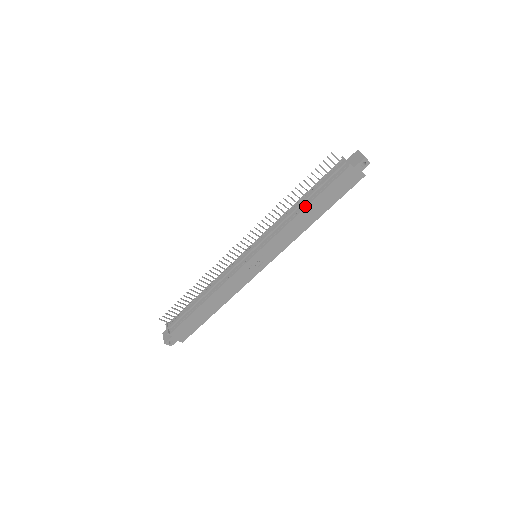
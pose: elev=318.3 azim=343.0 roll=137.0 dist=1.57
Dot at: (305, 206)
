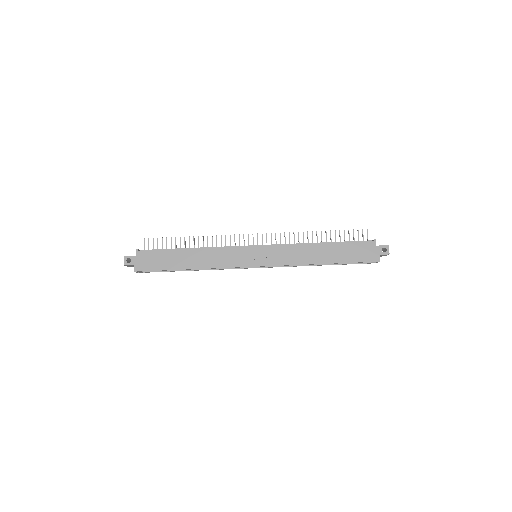
Dot at: (323, 243)
